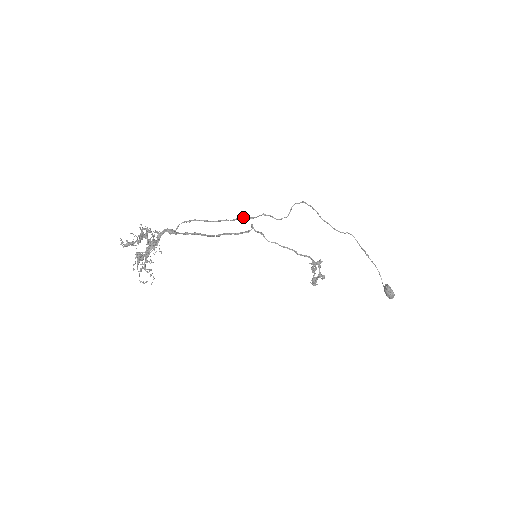
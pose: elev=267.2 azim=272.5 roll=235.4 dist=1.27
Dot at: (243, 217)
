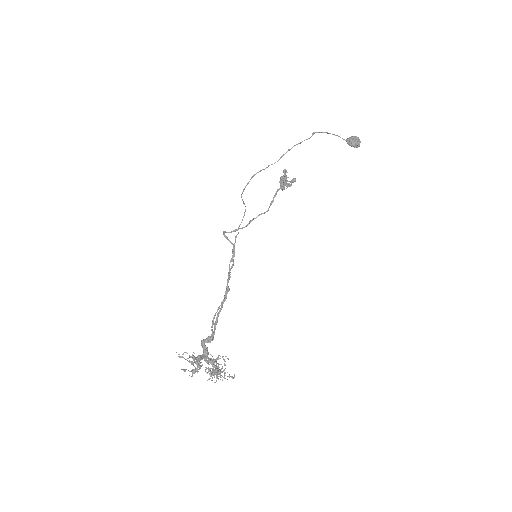
Dot at: (229, 264)
